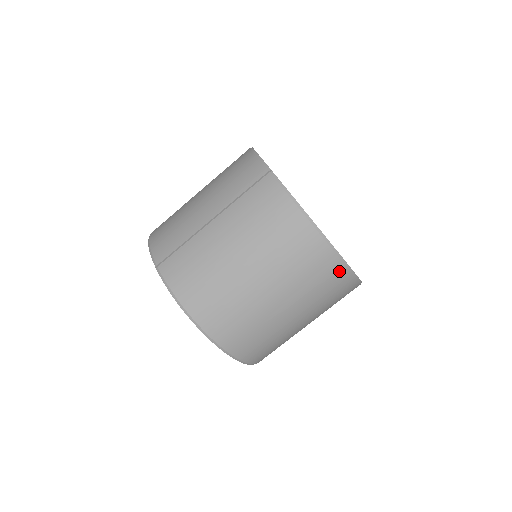
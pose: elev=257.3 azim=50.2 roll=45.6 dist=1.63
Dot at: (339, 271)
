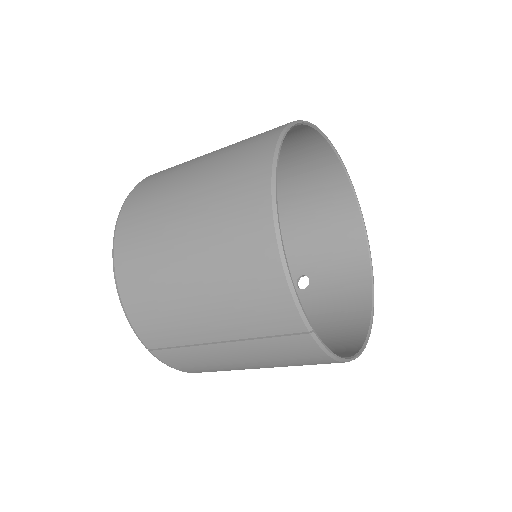
Dot at: occluded
